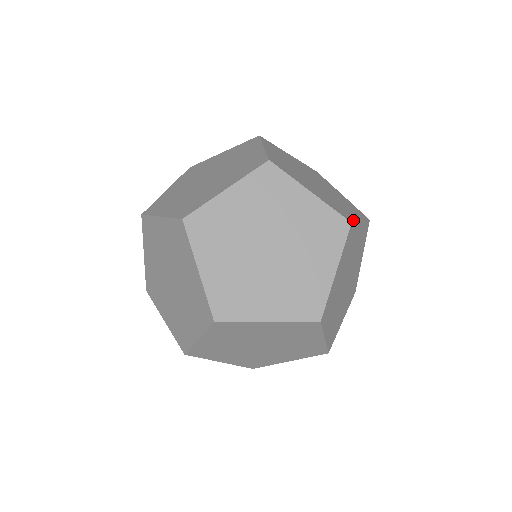
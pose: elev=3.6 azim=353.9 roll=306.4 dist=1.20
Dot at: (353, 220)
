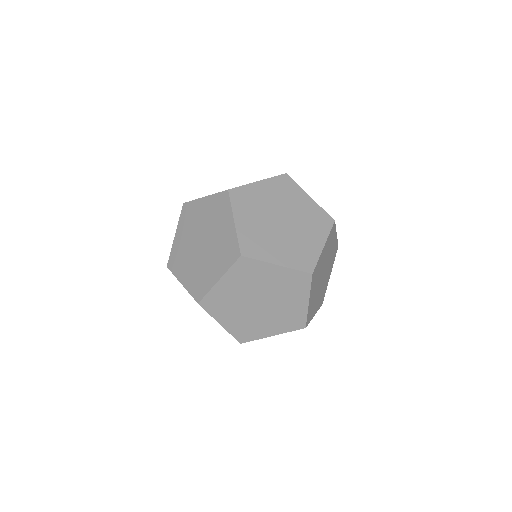
Dot at: occluded
